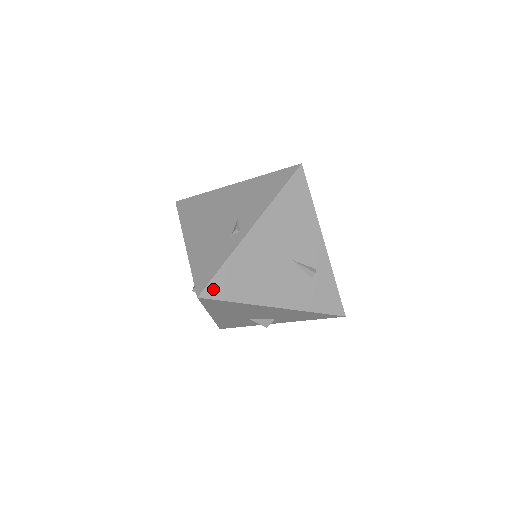
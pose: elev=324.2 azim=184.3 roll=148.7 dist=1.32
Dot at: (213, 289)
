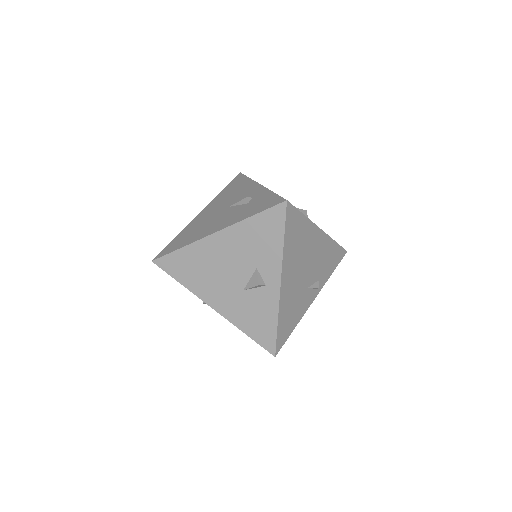
Dot at: (164, 252)
